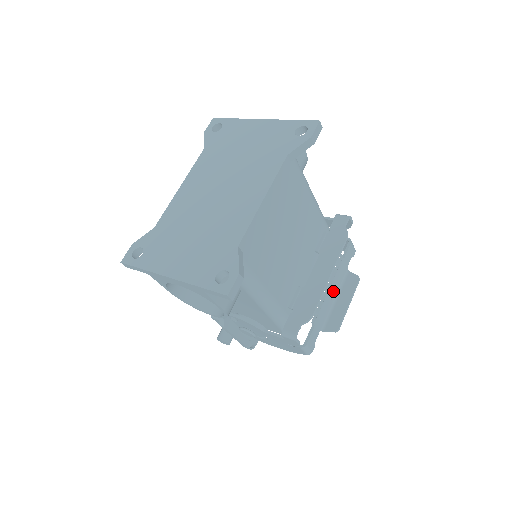
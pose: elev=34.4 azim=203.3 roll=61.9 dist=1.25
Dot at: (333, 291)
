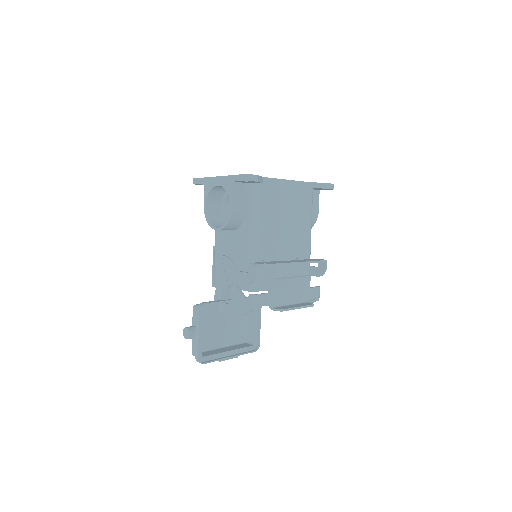
Dot at: (292, 296)
